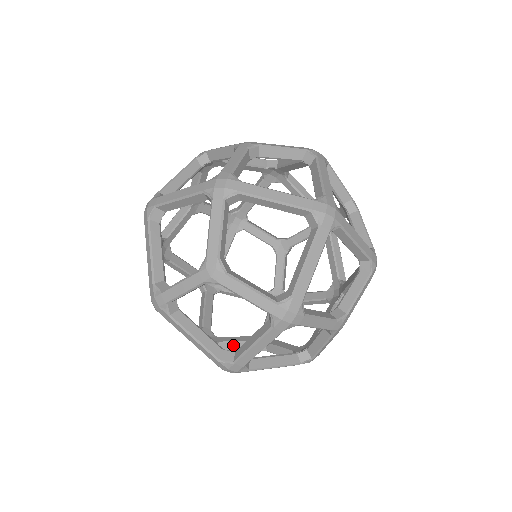
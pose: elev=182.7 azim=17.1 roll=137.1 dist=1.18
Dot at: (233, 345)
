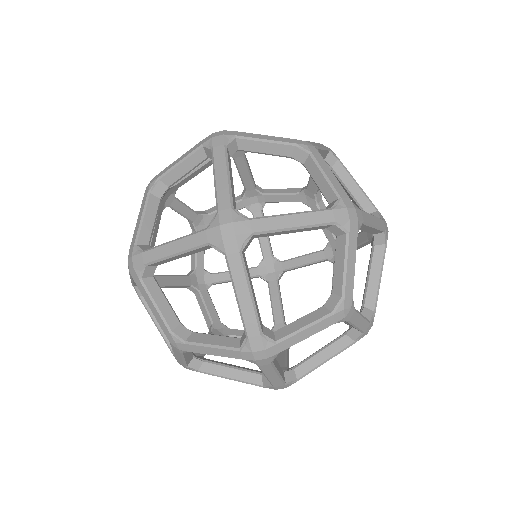
Dot at: occluded
